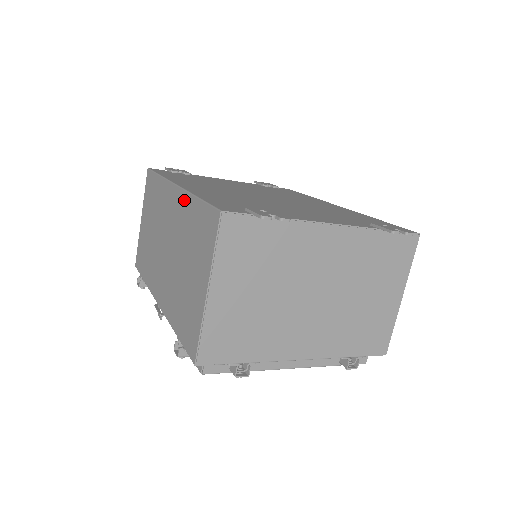
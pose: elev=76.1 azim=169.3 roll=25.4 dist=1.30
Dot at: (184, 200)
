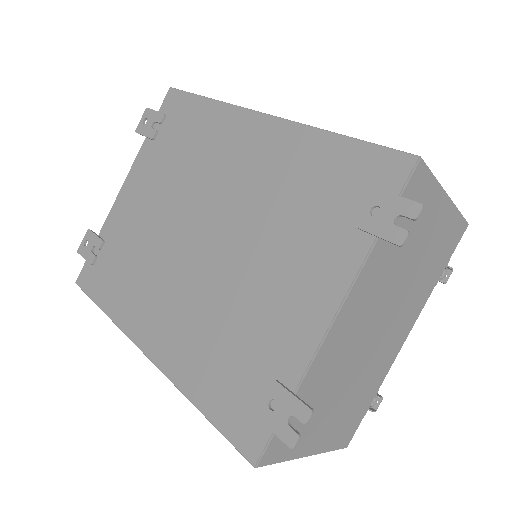
Dot at: occluded
